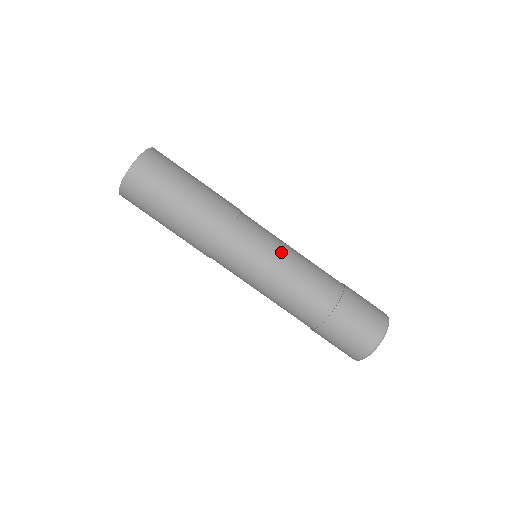
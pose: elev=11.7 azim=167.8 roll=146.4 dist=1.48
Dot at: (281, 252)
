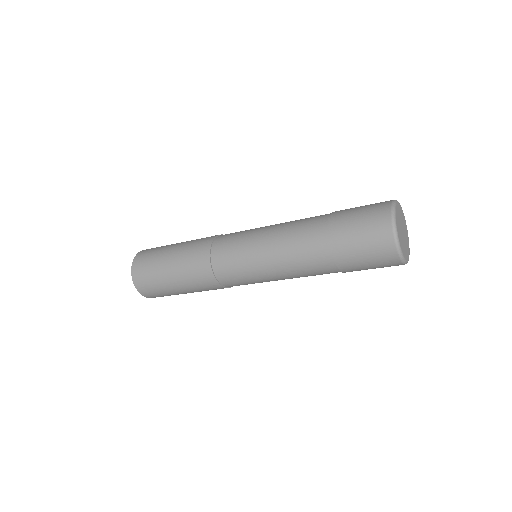
Dot at: (265, 226)
